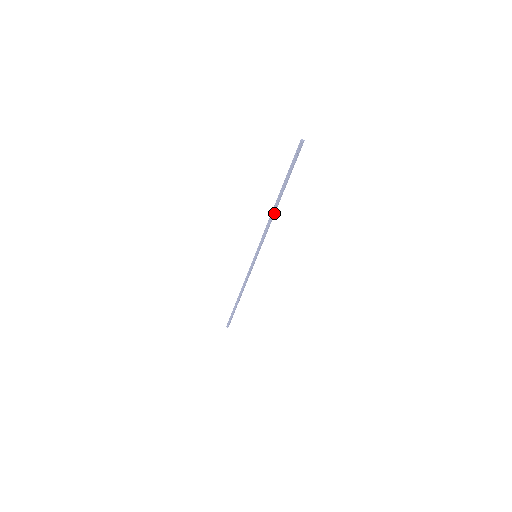
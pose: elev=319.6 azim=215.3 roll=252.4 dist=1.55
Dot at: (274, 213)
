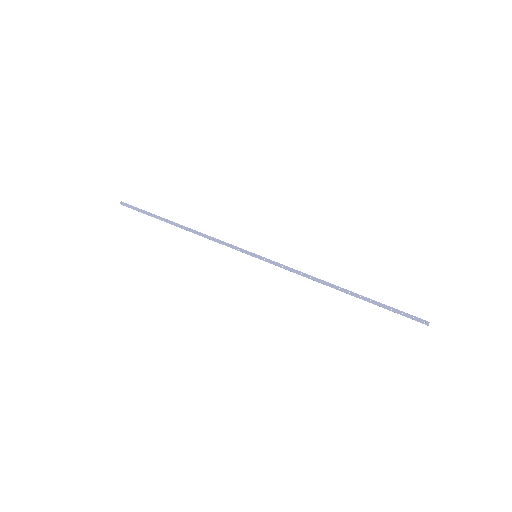
Dot at: (327, 284)
